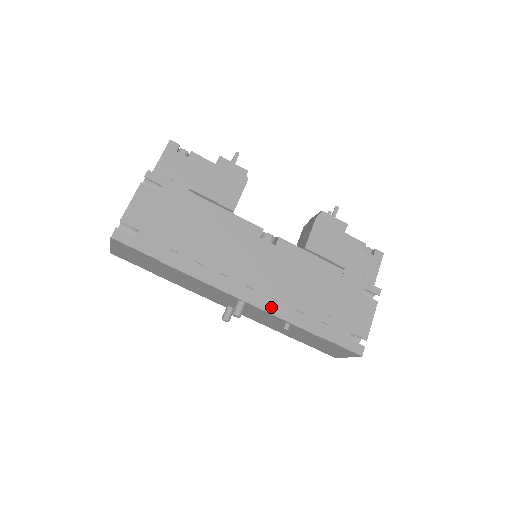
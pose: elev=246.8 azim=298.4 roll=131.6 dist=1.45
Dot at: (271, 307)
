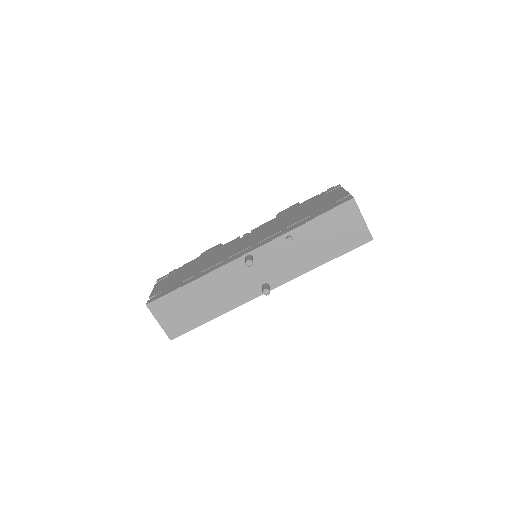
Dot at: (267, 241)
